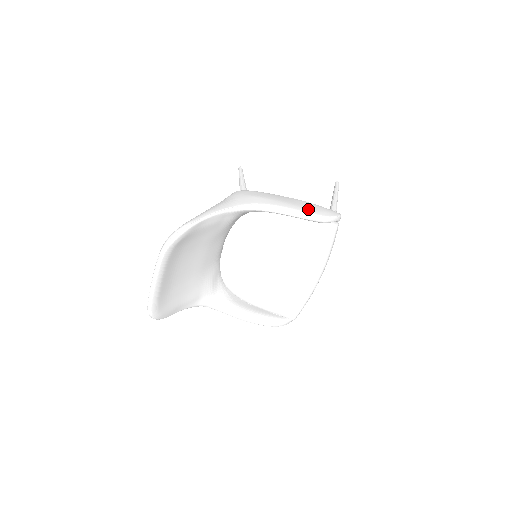
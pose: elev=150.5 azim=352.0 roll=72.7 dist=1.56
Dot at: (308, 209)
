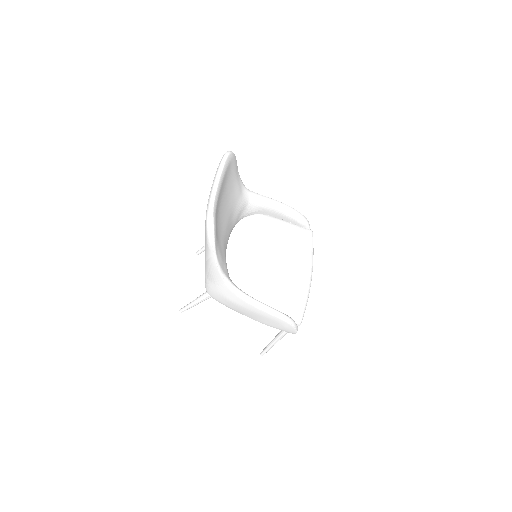
Dot at: occluded
